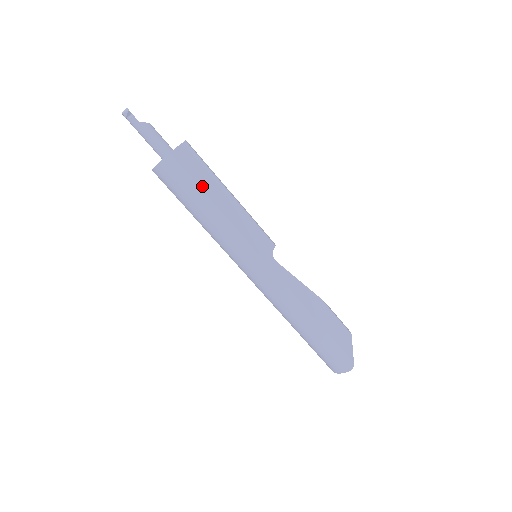
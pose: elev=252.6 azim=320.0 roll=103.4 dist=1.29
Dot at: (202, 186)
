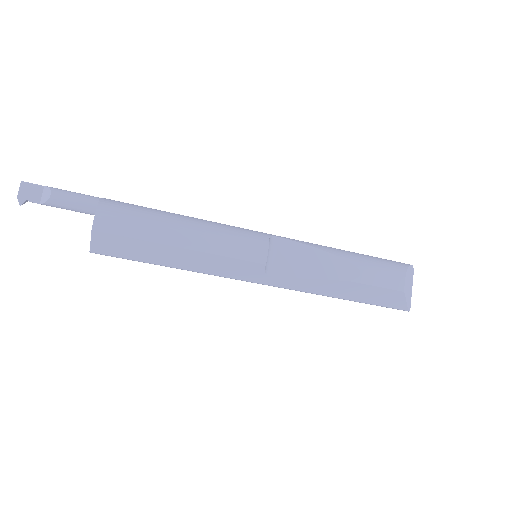
Dot at: (145, 260)
